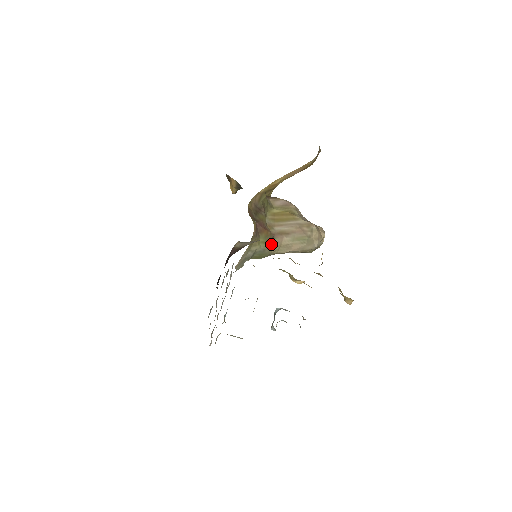
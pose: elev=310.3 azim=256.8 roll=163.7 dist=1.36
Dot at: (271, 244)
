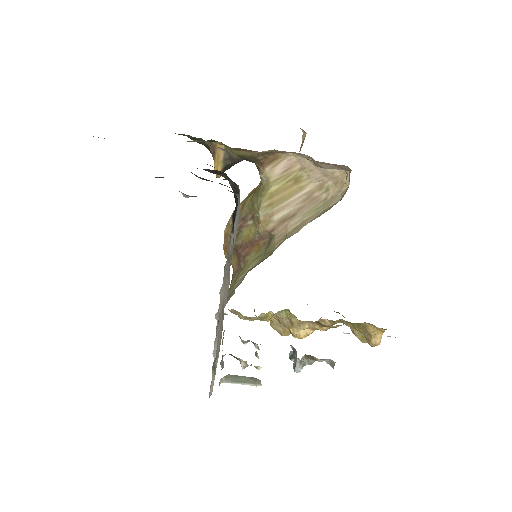
Dot at: (270, 246)
